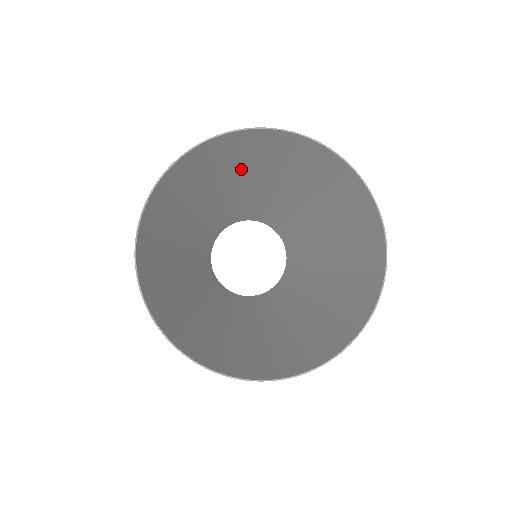
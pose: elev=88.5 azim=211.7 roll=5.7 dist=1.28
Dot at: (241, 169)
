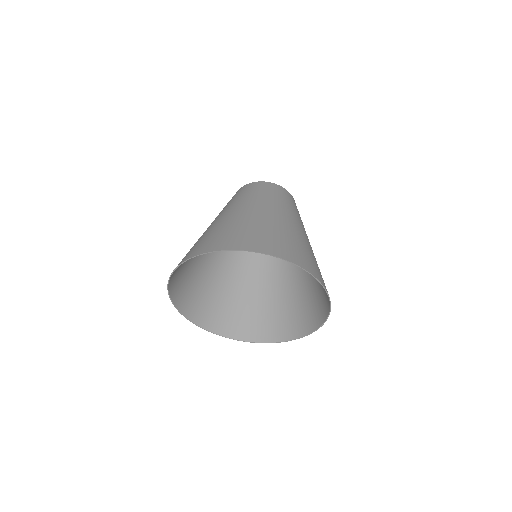
Dot at: occluded
